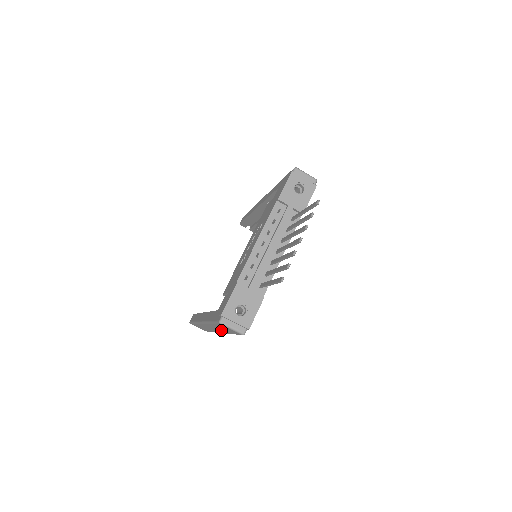
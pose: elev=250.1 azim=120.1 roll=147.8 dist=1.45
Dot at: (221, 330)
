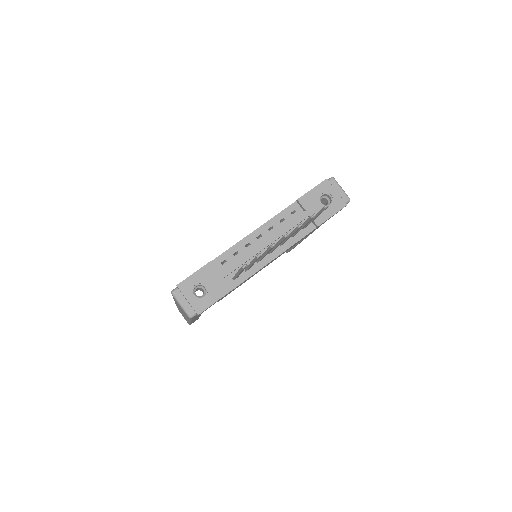
Dot at: occluded
